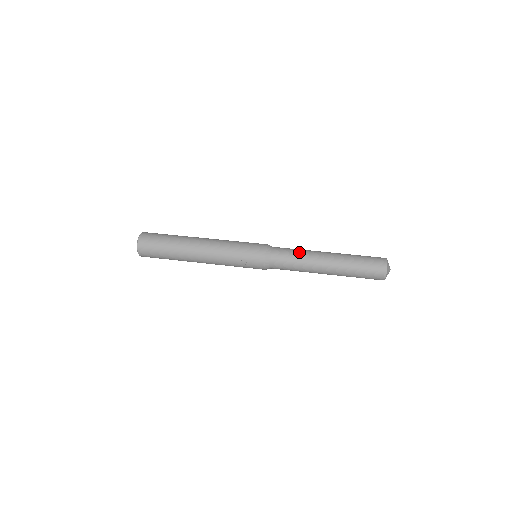
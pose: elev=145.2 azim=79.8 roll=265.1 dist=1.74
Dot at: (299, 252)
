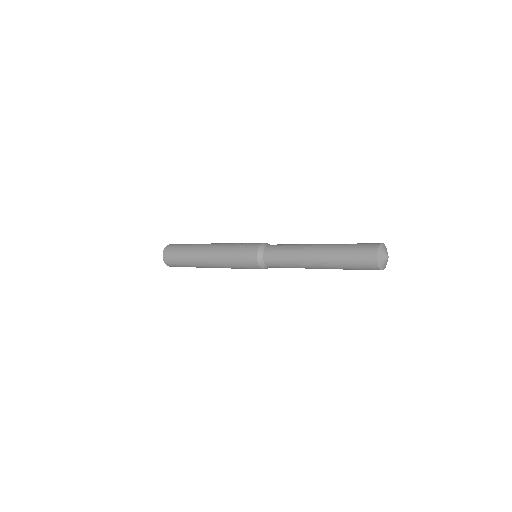
Dot at: occluded
